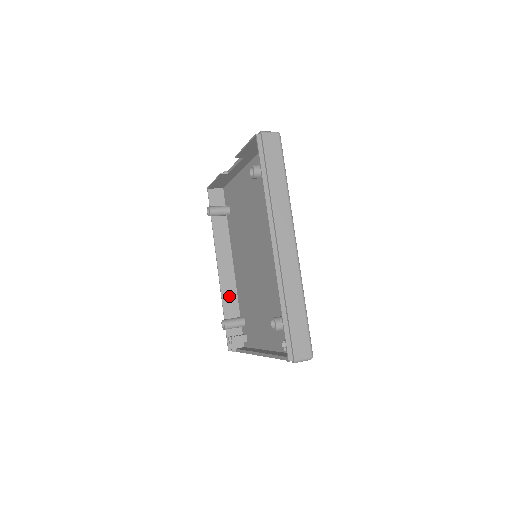
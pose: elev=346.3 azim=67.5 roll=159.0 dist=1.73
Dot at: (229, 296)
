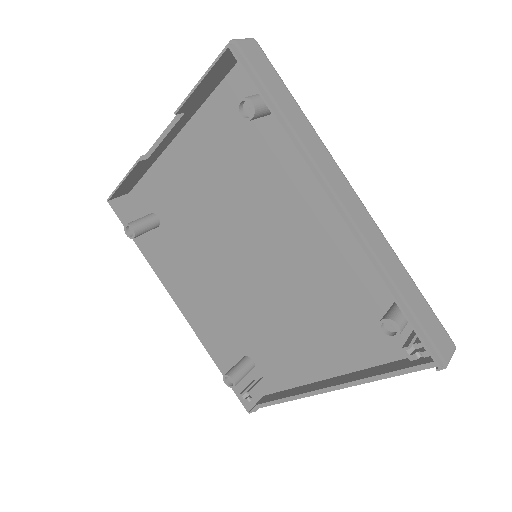
Dot at: (212, 338)
